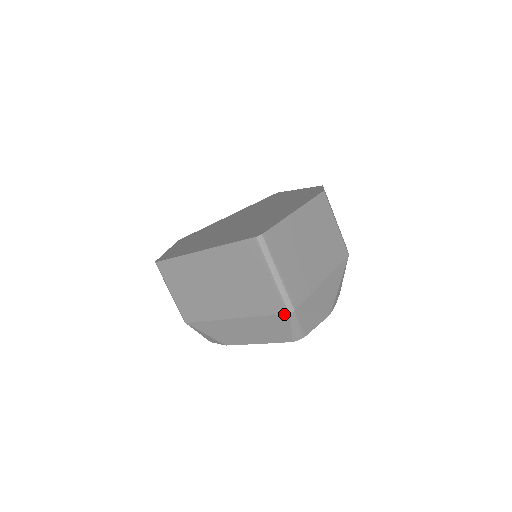
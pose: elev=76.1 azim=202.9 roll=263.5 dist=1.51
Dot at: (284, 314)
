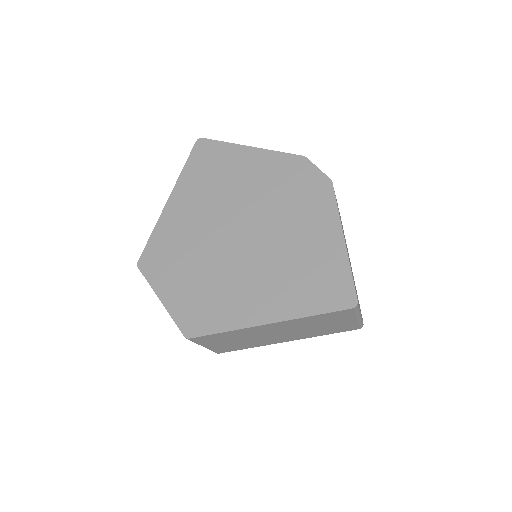
Dot at: occluded
